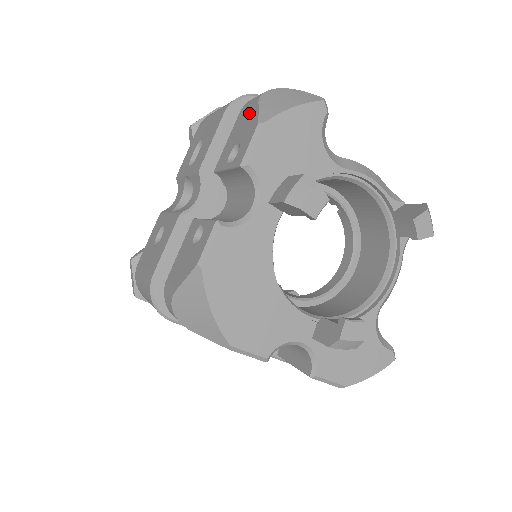
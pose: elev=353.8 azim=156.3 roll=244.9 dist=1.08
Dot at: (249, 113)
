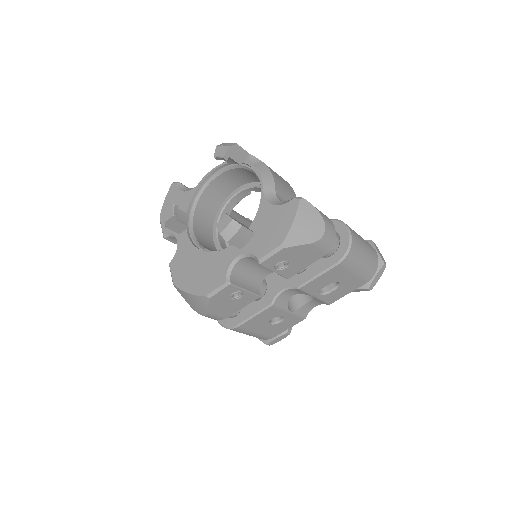
Dot at: occluded
